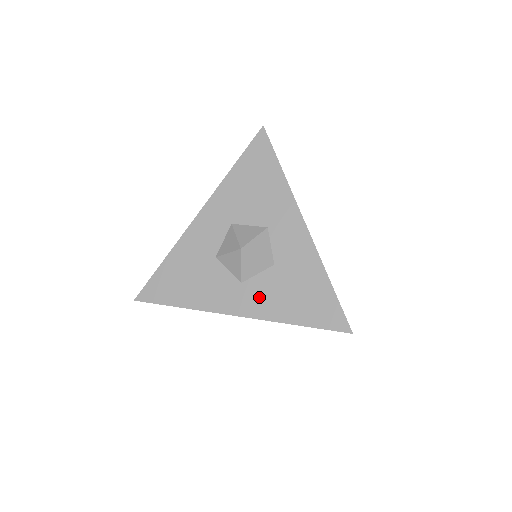
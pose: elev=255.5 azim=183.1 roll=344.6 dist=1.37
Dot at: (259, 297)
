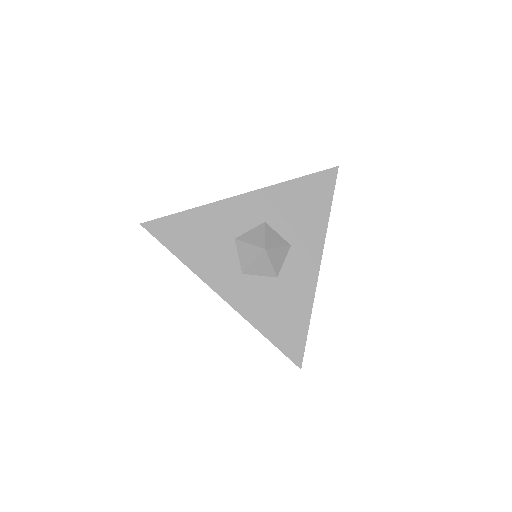
Dot at: (249, 294)
